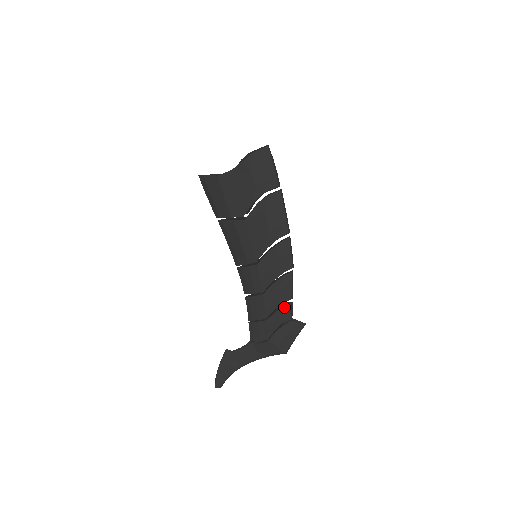
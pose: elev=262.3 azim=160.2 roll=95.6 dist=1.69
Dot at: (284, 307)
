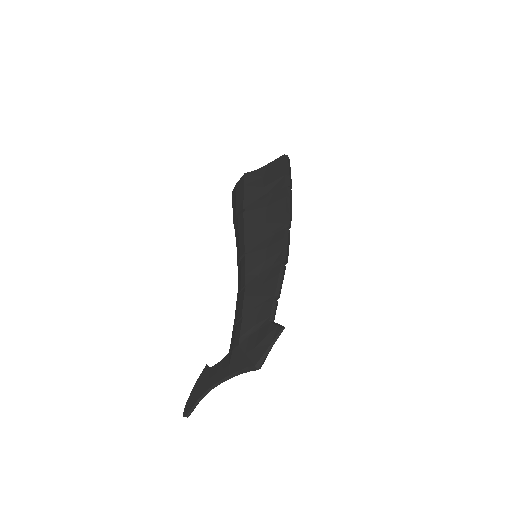
Dot at: (265, 305)
